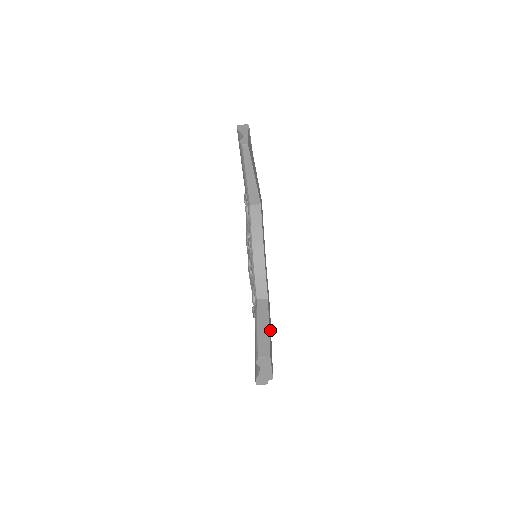
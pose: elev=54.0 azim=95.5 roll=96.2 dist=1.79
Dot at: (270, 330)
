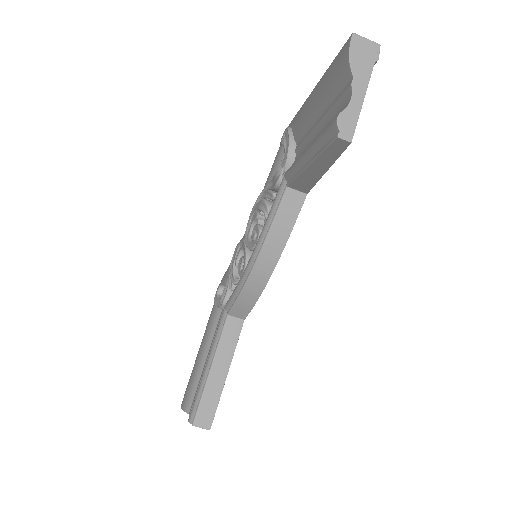
Dot at: occluded
